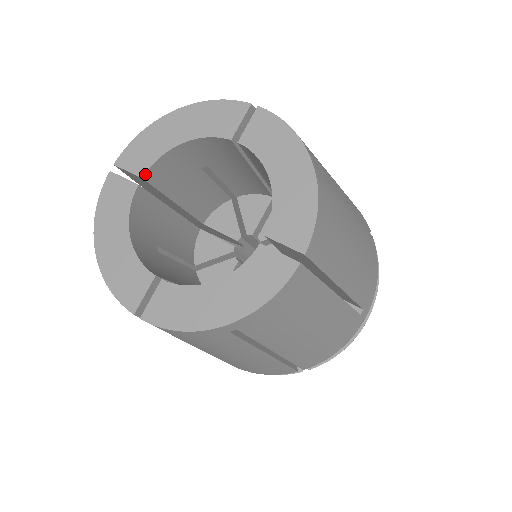
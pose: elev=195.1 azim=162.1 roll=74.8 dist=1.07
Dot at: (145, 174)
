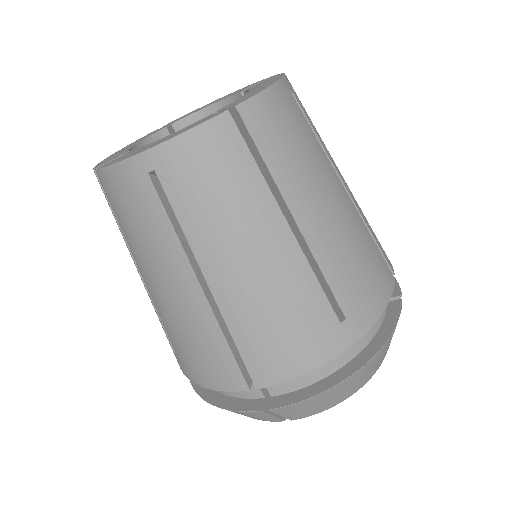
Dot at: (175, 123)
